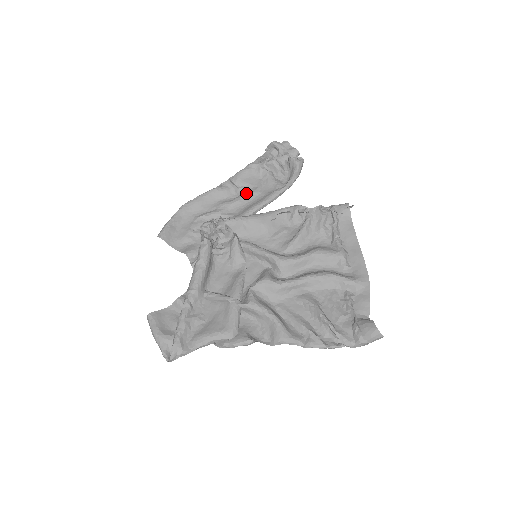
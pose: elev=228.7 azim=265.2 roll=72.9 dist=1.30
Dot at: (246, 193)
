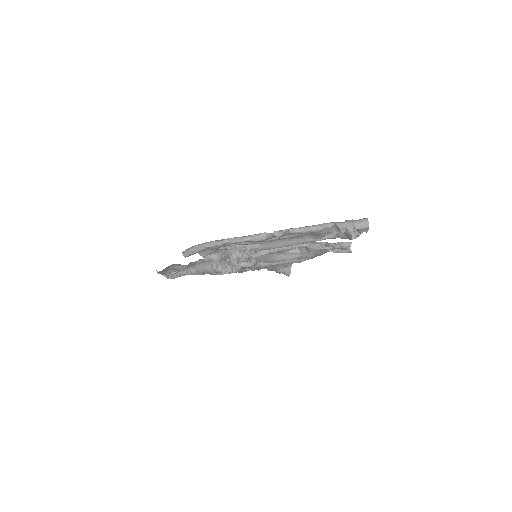
Dot at: (287, 237)
